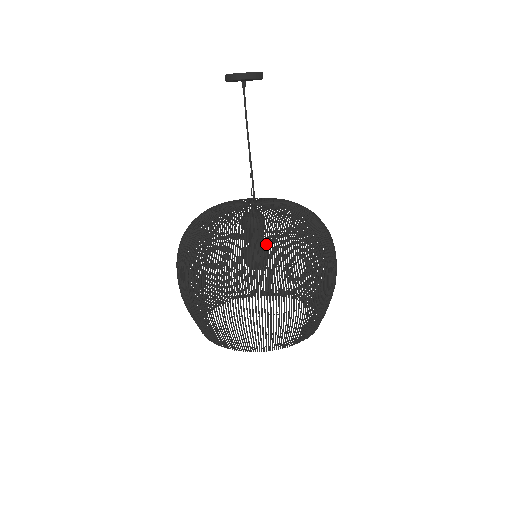
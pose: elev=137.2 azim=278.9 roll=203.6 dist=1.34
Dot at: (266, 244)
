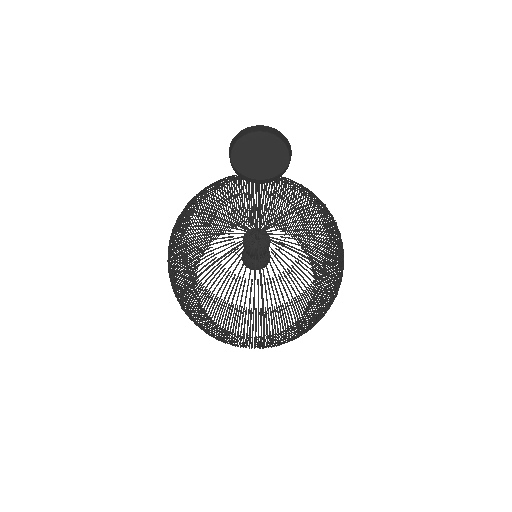
Dot at: occluded
